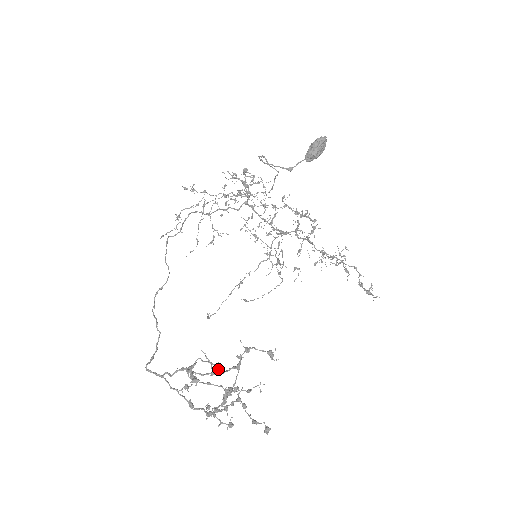
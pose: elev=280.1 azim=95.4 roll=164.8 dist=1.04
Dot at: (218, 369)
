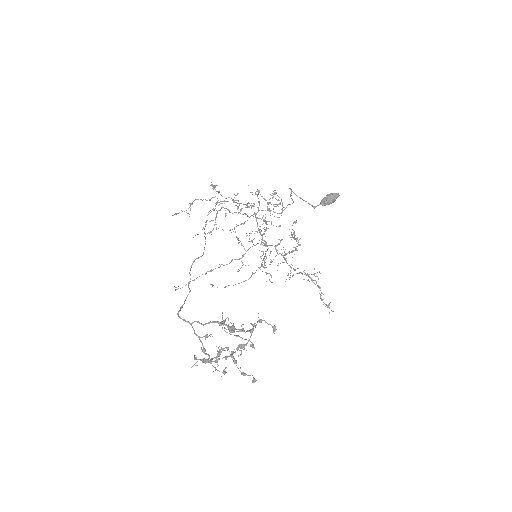
Dot at: occluded
